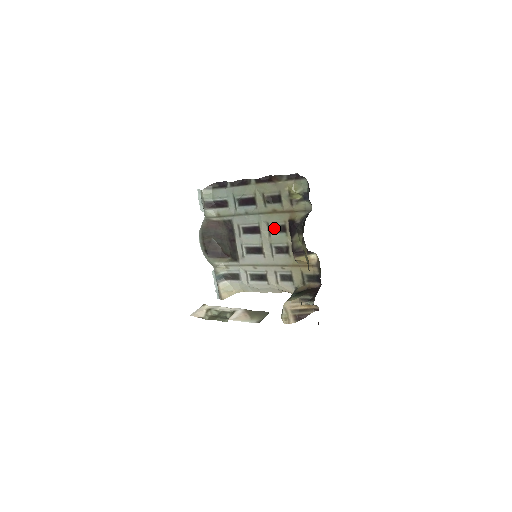
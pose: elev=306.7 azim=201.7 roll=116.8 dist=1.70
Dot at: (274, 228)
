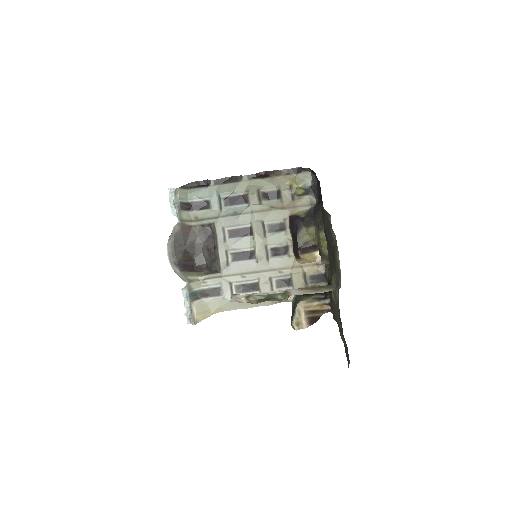
Dot at: (270, 227)
